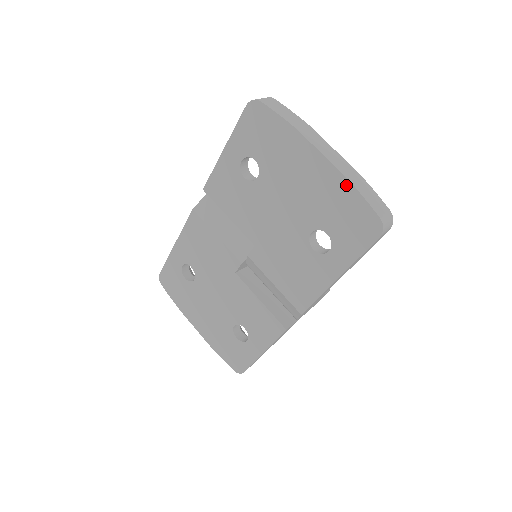
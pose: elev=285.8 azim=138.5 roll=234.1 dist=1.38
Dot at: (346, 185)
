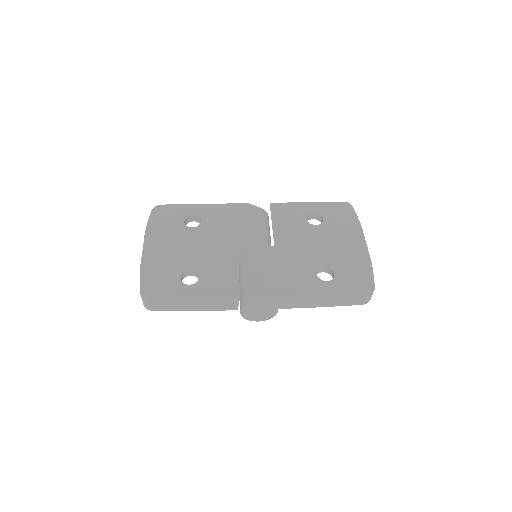
Dot at: (368, 263)
